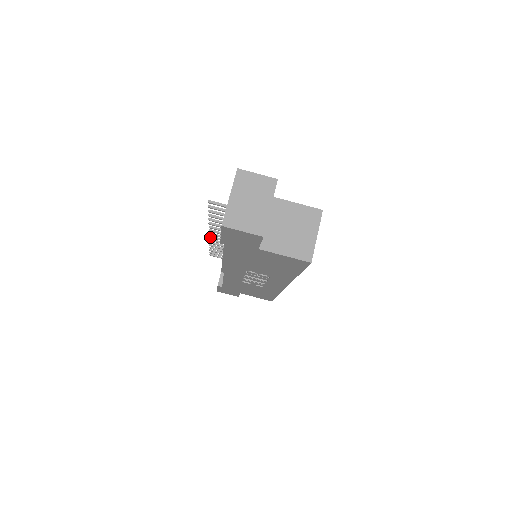
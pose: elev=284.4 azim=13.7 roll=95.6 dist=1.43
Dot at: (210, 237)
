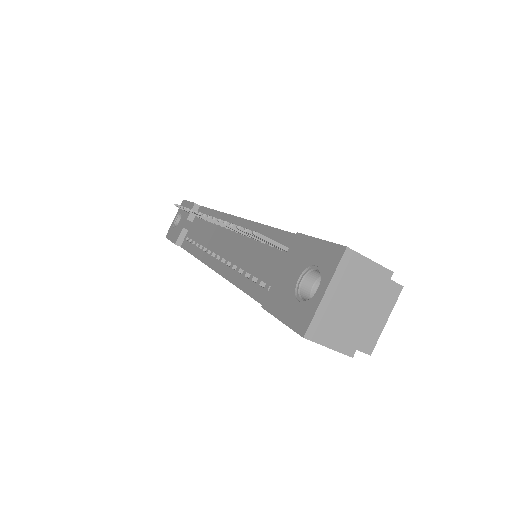
Dot at: (200, 214)
